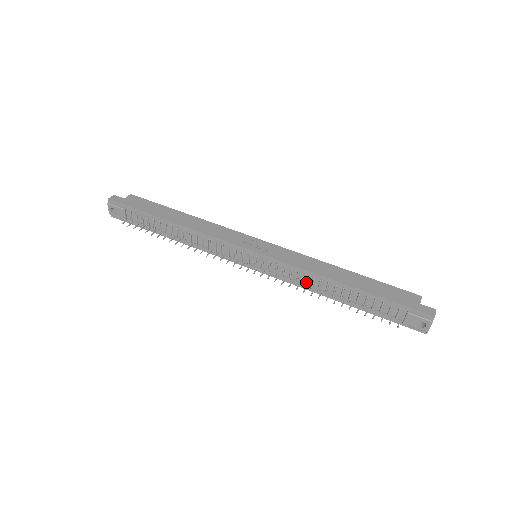
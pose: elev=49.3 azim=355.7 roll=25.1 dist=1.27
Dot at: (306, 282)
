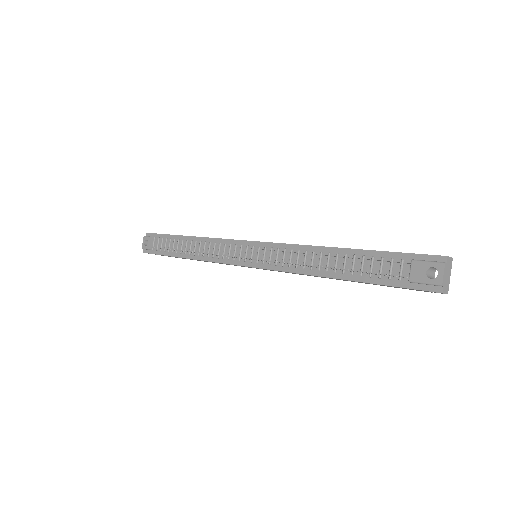
Dot at: (299, 262)
